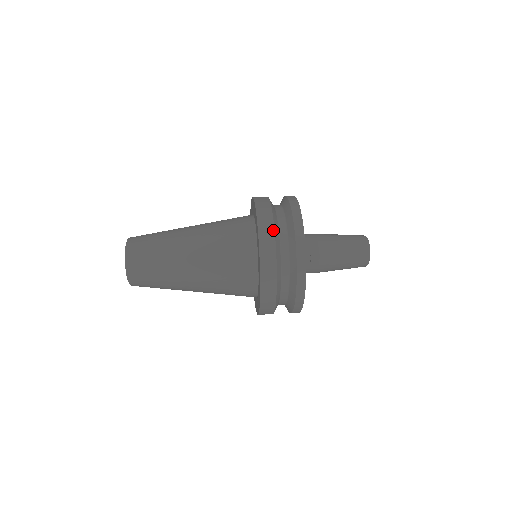
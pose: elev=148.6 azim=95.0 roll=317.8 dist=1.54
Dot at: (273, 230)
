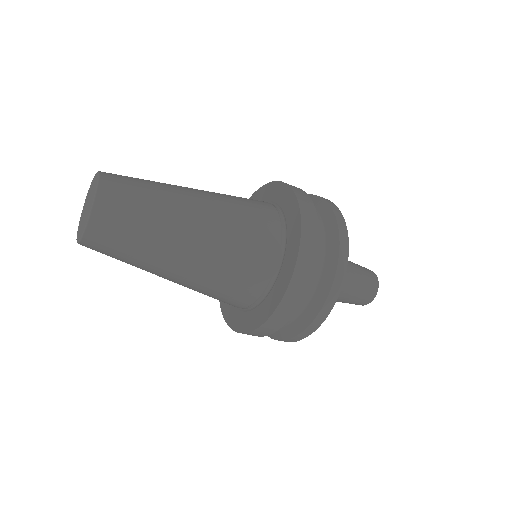
Dot at: (308, 195)
